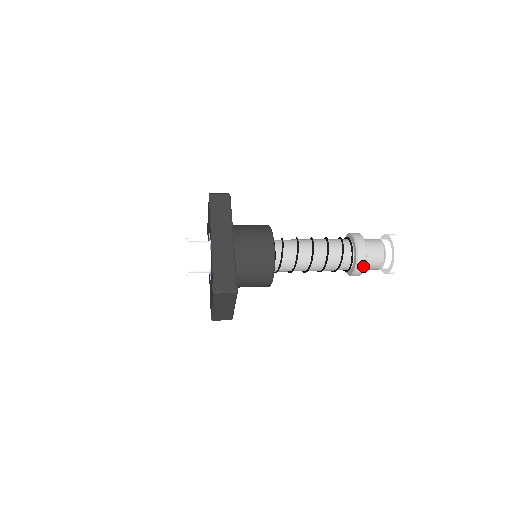
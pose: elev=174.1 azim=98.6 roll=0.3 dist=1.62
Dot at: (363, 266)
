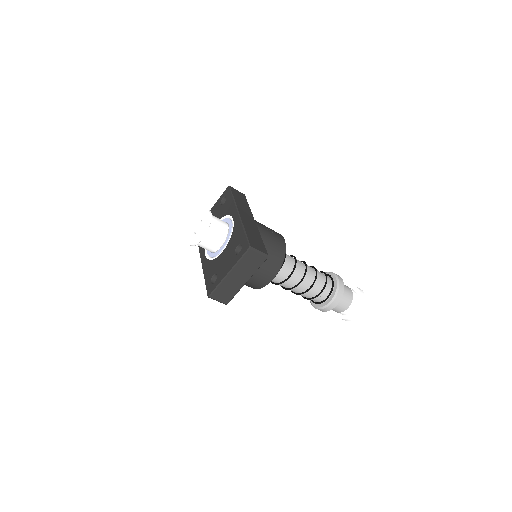
Dot at: (340, 298)
